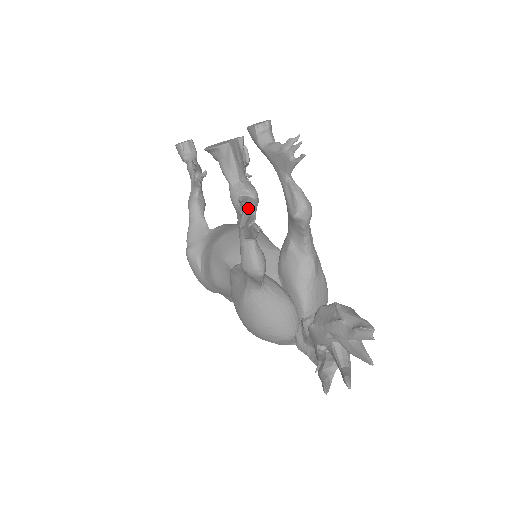
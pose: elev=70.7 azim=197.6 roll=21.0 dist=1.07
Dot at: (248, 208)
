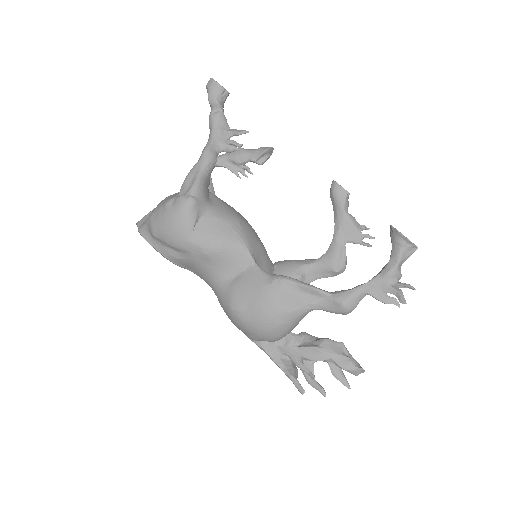
Dot at: (398, 287)
